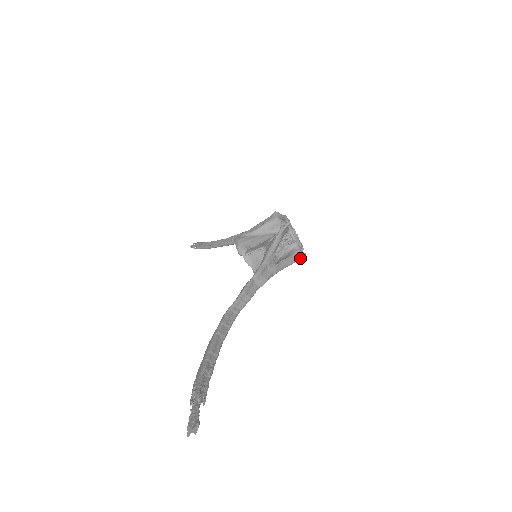
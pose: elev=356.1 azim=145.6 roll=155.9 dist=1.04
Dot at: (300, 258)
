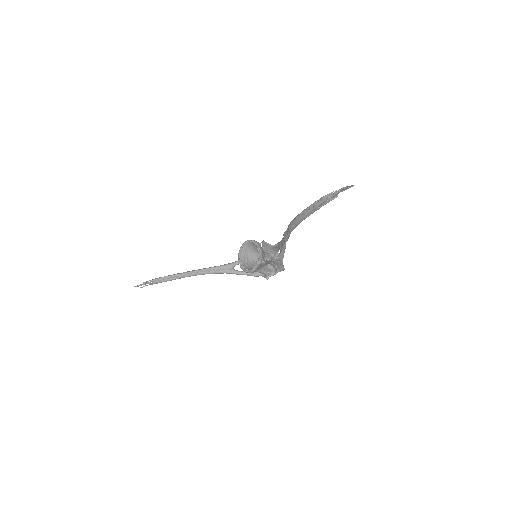
Dot at: (283, 267)
